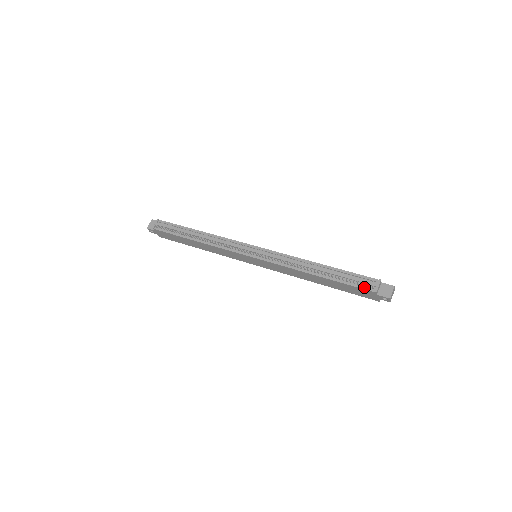
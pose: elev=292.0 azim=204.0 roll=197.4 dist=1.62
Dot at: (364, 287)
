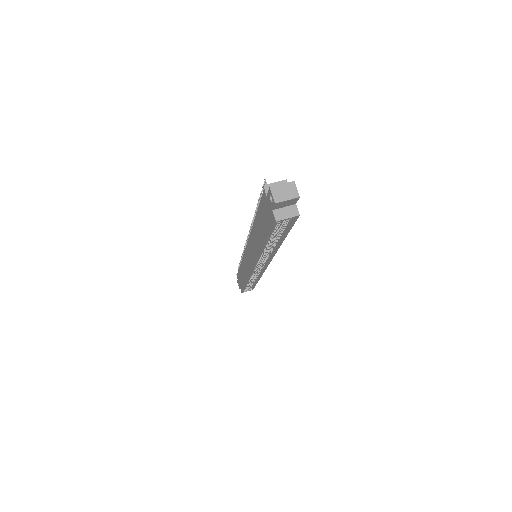
Dot at: occluded
